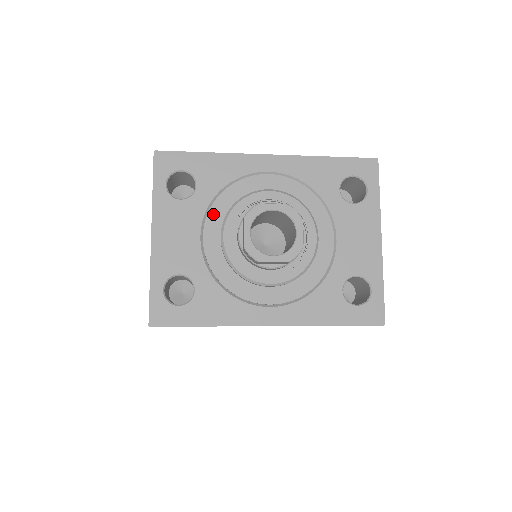
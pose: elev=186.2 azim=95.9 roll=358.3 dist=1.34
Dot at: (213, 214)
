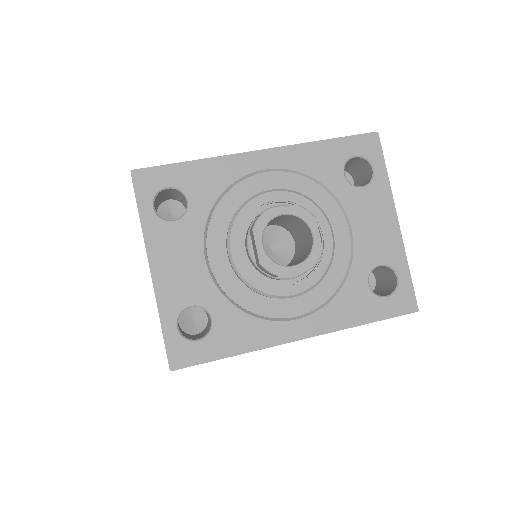
Dot at: (213, 230)
